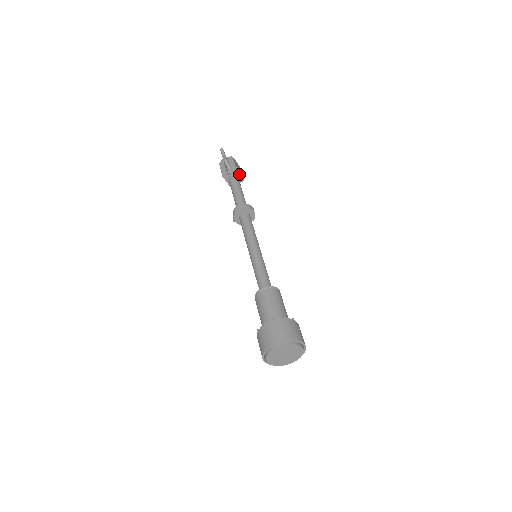
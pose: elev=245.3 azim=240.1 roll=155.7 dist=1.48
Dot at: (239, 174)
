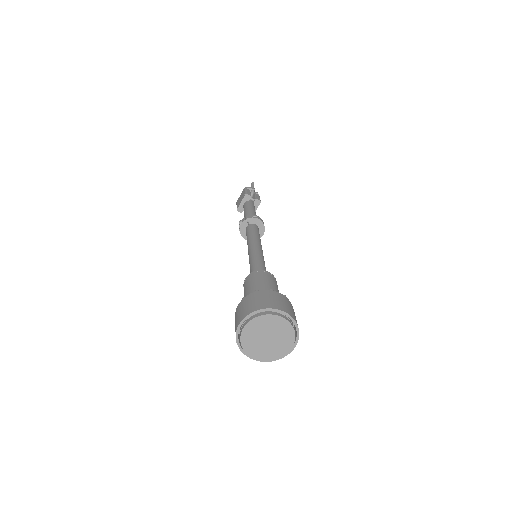
Dot at: (256, 209)
